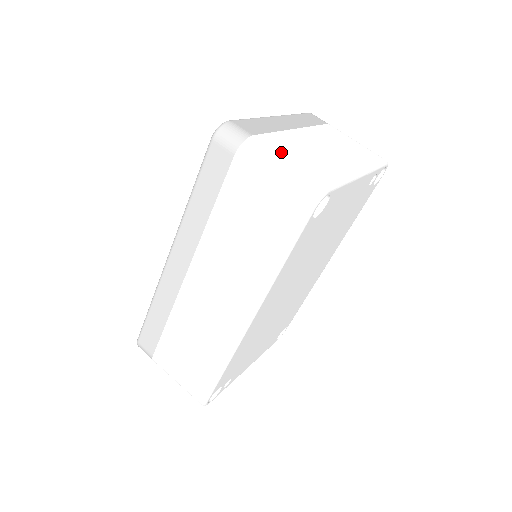
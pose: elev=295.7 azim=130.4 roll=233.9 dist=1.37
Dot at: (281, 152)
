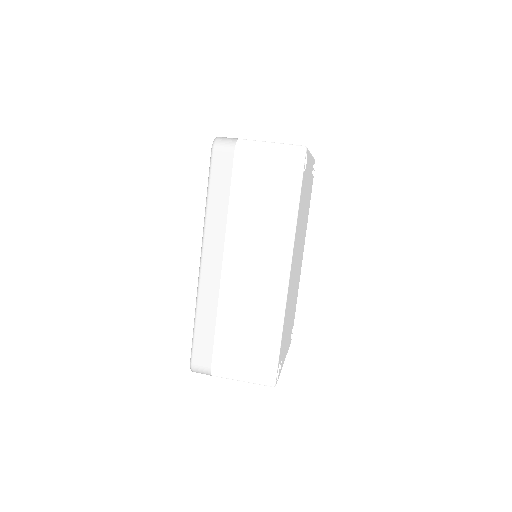
Dot at: occluded
